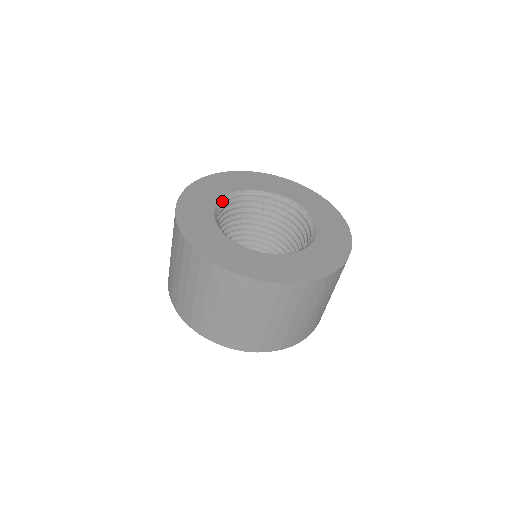
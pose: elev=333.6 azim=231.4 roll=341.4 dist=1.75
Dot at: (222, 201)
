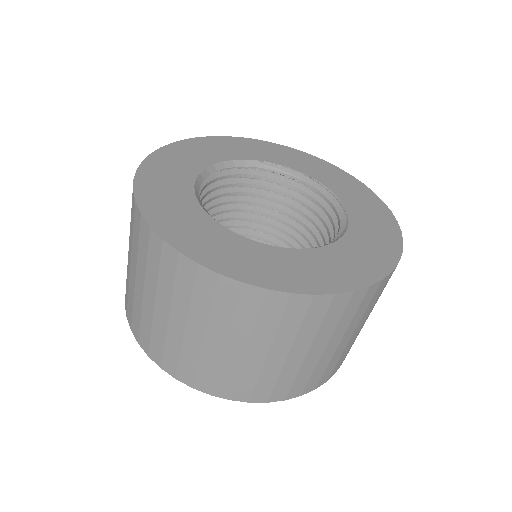
Dot at: (230, 164)
